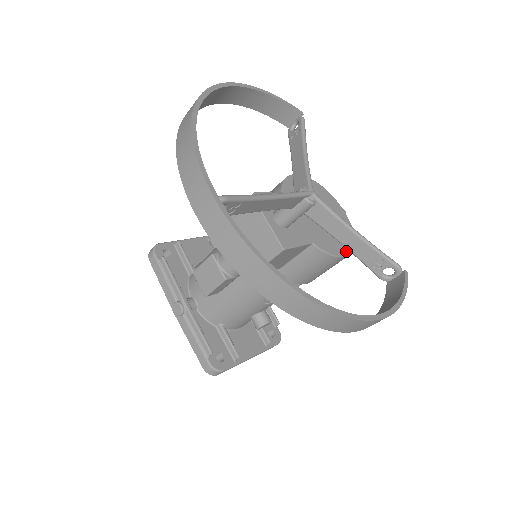
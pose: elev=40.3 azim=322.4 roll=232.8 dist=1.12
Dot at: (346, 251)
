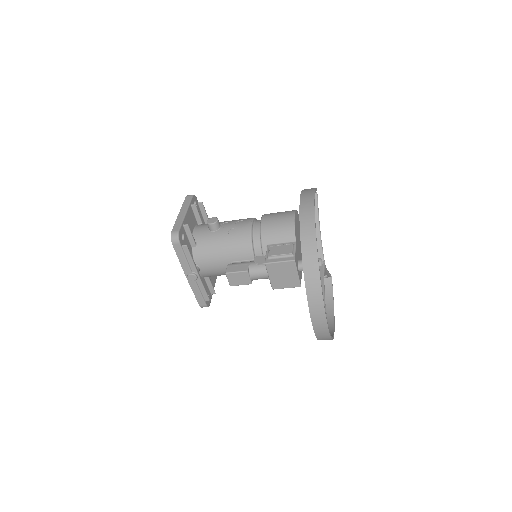
Dot at: occluded
